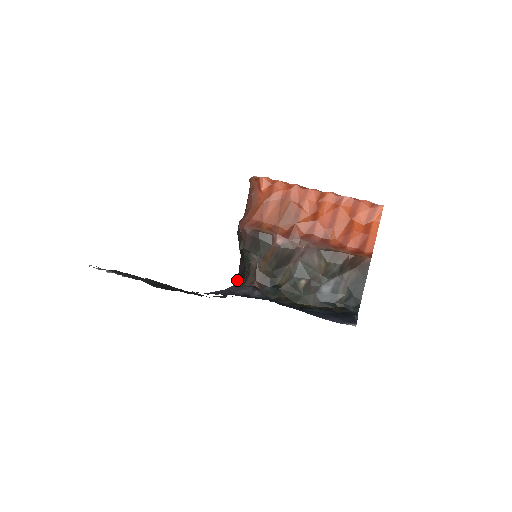
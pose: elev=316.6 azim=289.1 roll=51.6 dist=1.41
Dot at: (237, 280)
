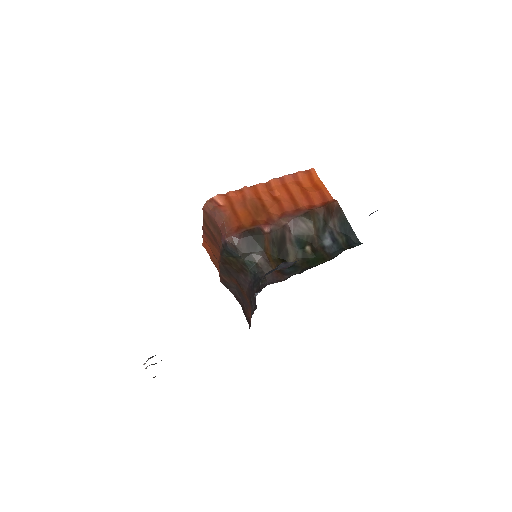
Dot at: (254, 289)
